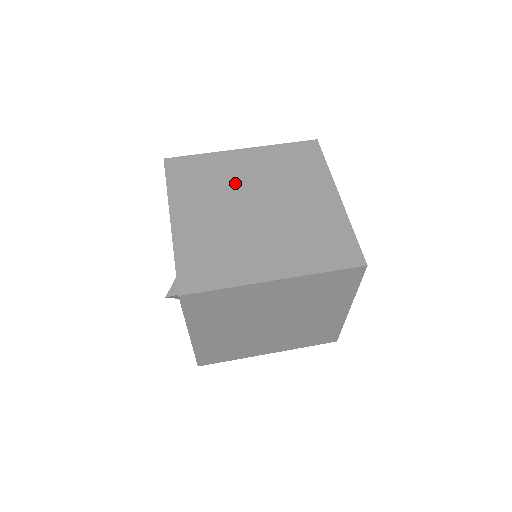
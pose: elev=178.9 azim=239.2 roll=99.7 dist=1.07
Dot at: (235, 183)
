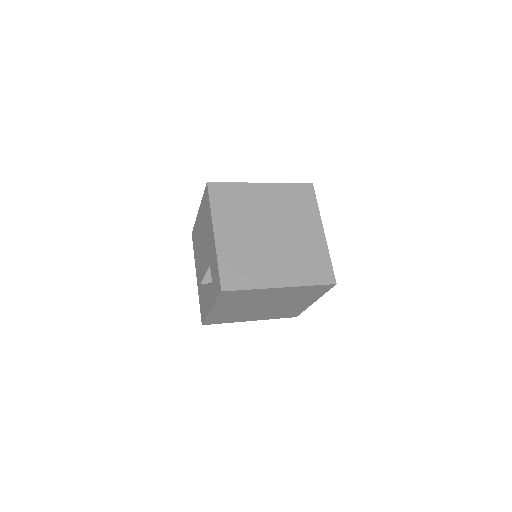
Dot at: (257, 211)
